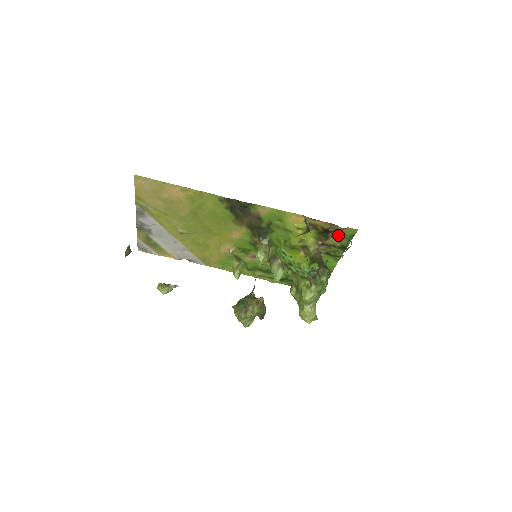
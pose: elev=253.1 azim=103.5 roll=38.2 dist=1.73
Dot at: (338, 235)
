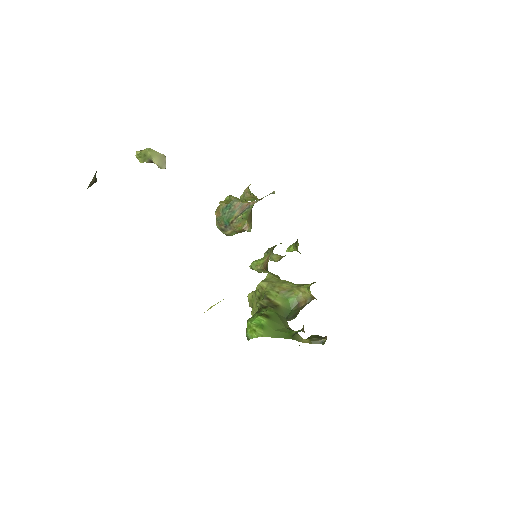
Dot at: occluded
